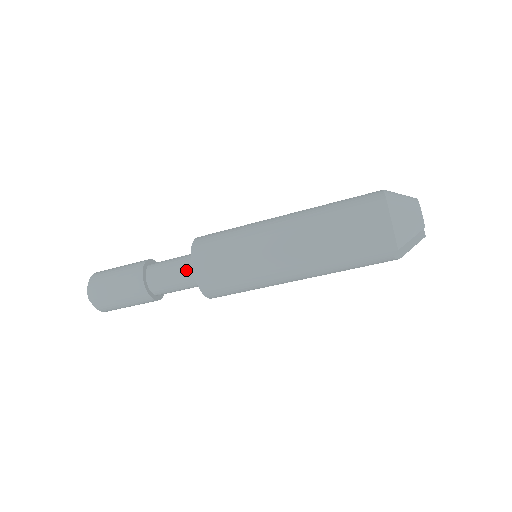
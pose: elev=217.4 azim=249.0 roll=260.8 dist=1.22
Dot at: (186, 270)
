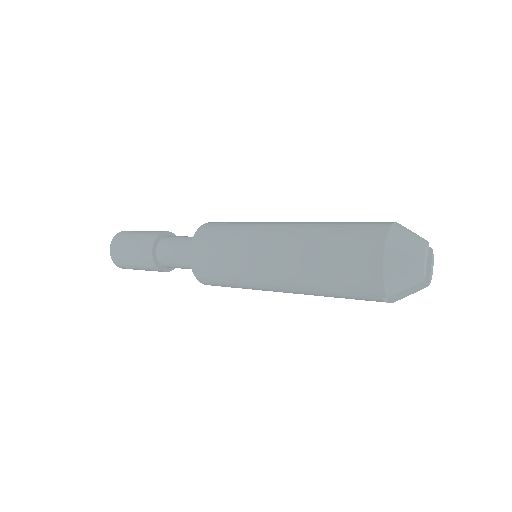
Dot at: occluded
